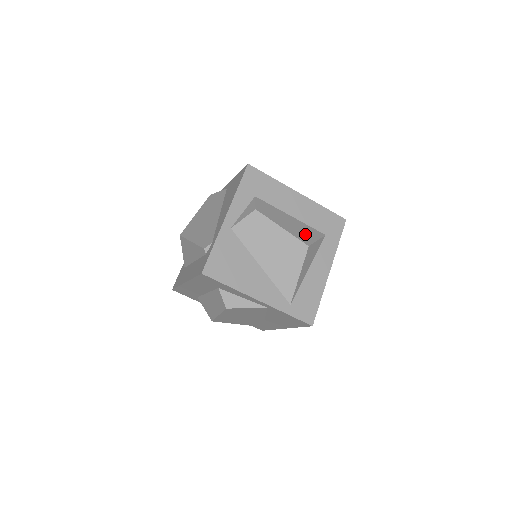
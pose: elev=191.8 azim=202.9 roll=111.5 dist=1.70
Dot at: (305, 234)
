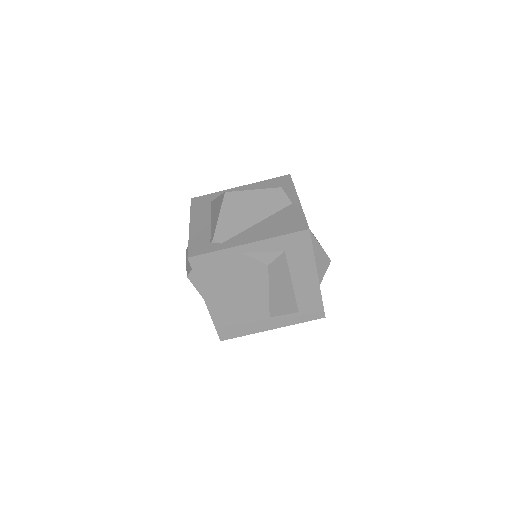
Dot at: (281, 305)
